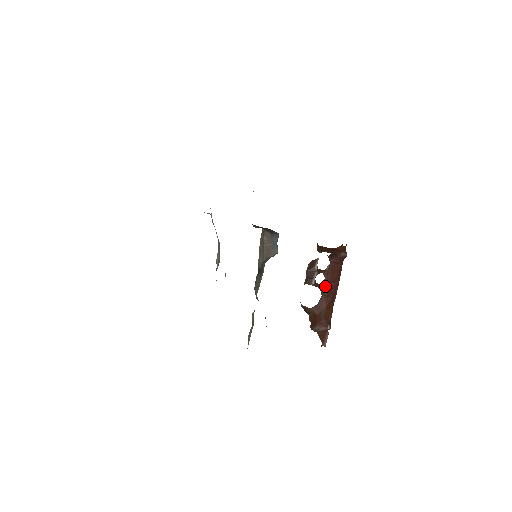
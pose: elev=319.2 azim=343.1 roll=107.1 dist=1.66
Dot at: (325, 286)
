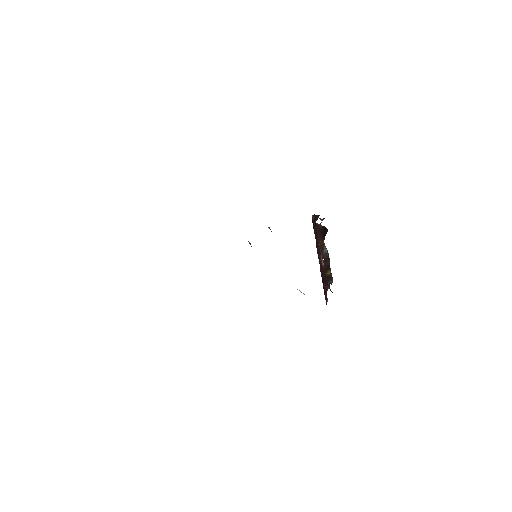
Dot at: occluded
